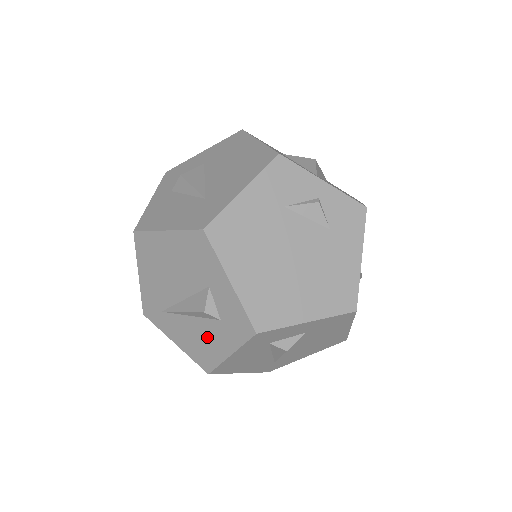
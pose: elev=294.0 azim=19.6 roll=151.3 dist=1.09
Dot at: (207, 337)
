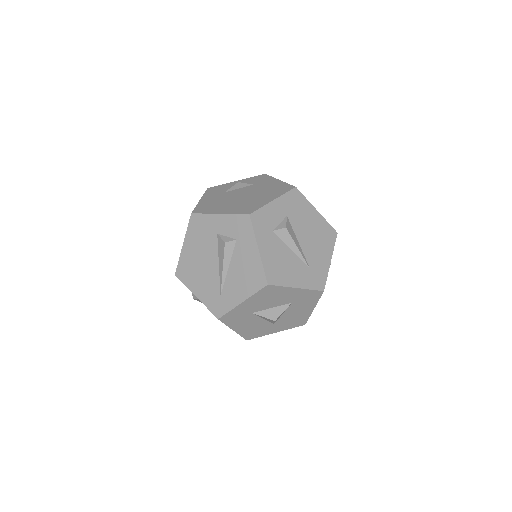
Dot at: (244, 262)
